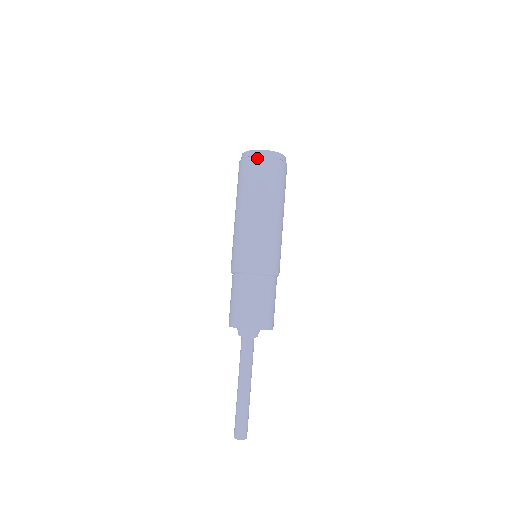
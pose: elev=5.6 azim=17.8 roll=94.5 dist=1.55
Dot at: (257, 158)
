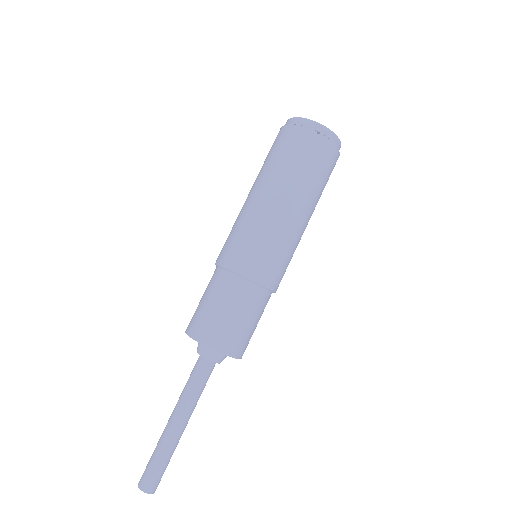
Dot at: (319, 136)
